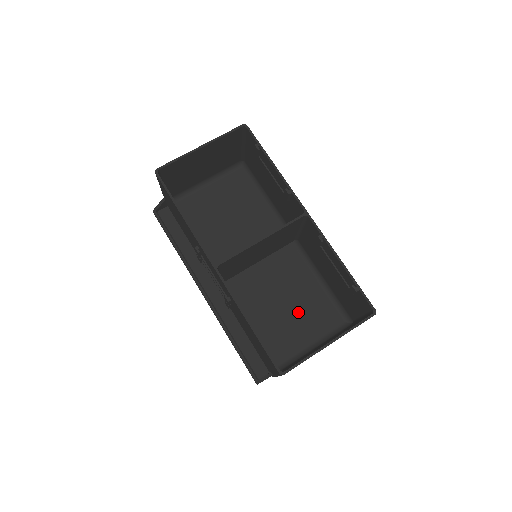
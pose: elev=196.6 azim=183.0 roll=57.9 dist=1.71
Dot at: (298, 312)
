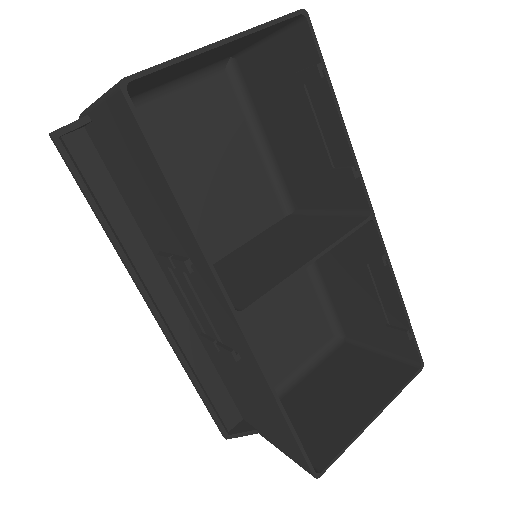
Dot at: (285, 327)
